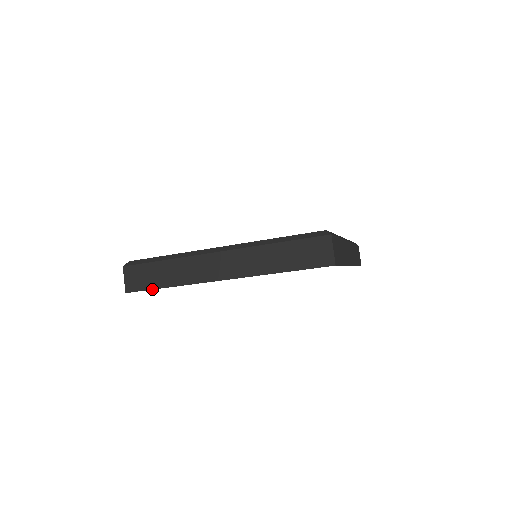
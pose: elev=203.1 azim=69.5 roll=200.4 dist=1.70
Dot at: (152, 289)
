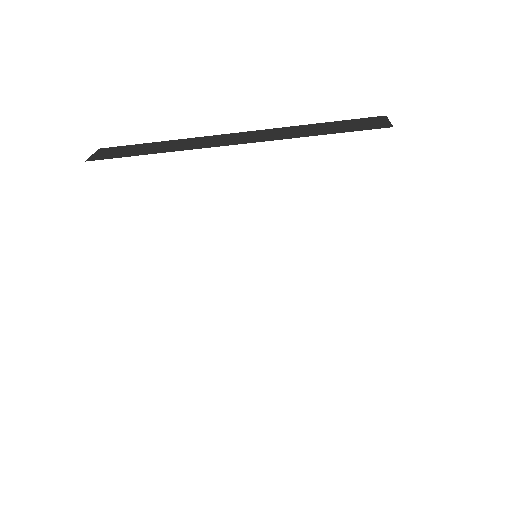
Dot at: (127, 156)
